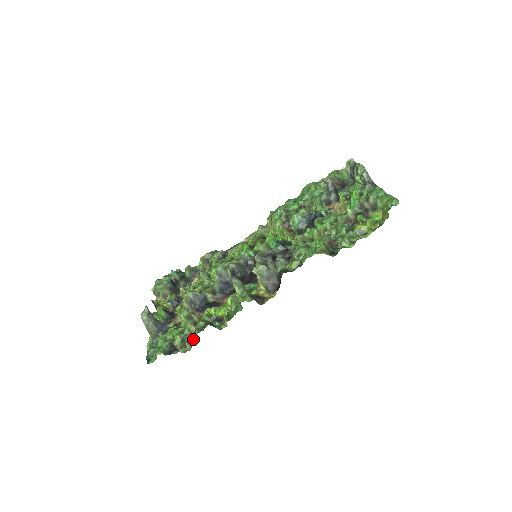
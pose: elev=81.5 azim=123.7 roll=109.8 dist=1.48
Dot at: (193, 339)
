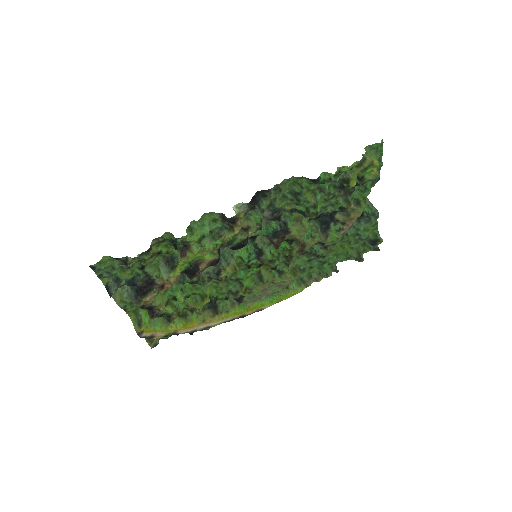
Dot at: (147, 252)
